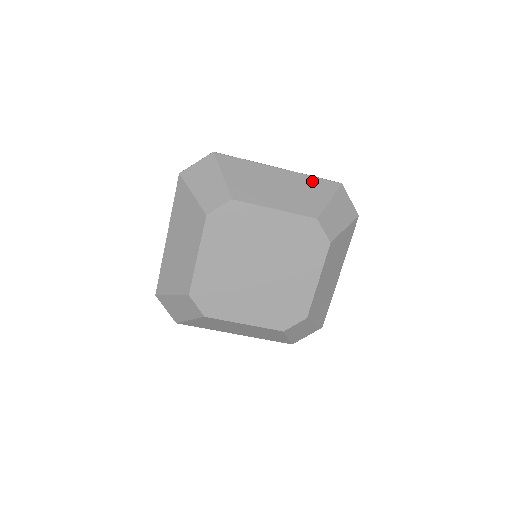
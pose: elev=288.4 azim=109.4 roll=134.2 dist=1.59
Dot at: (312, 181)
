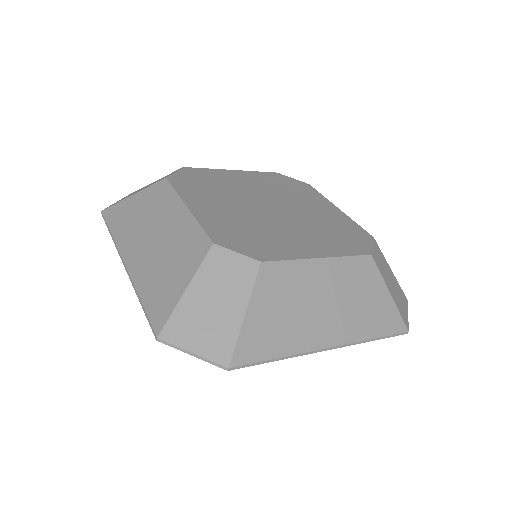
Dot at: occluded
